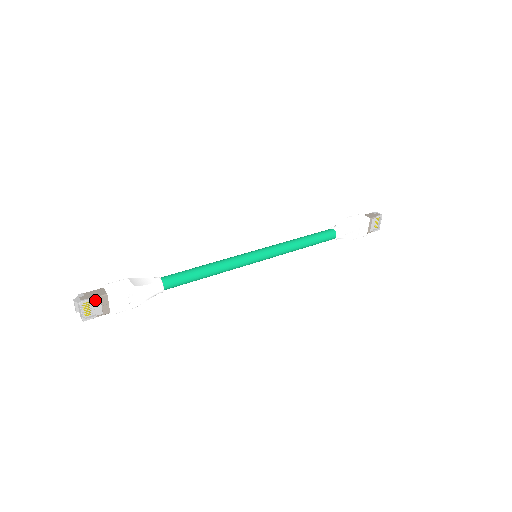
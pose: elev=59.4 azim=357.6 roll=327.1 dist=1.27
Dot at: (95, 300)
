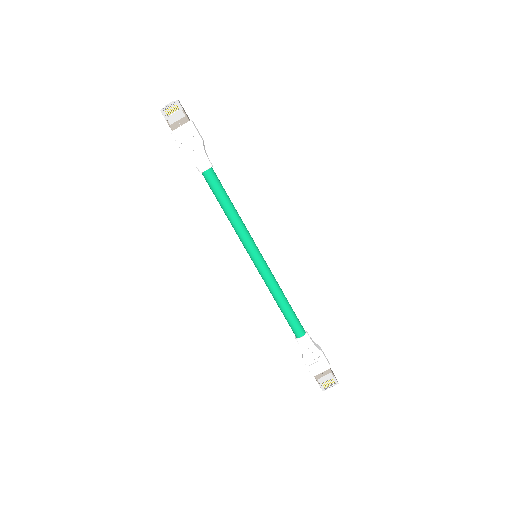
Dot at: (182, 113)
